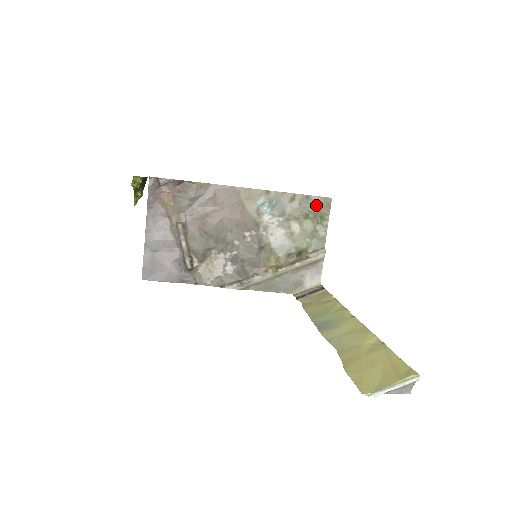
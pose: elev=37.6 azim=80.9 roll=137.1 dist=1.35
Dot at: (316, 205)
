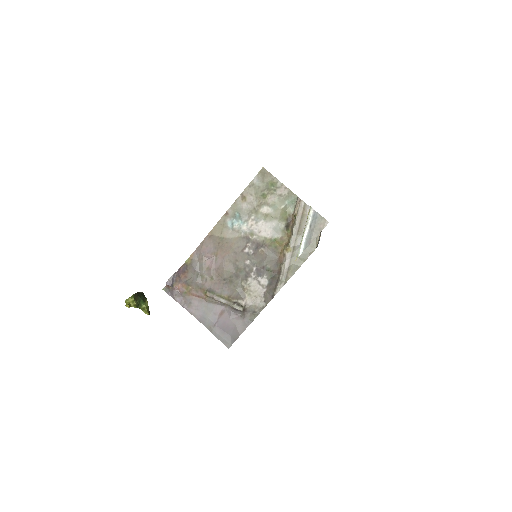
Dot at: (260, 183)
